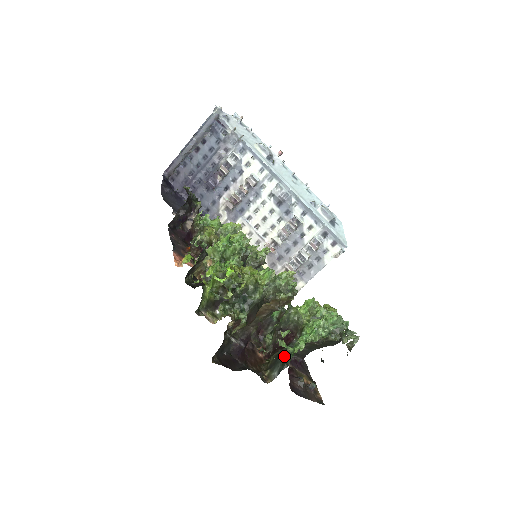
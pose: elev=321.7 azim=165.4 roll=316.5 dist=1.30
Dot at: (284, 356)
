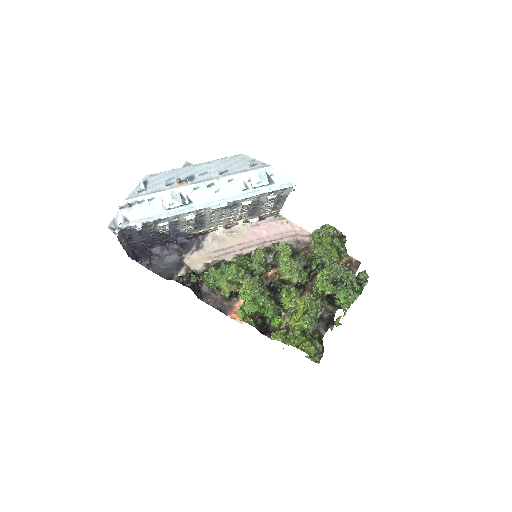
Dot at: (337, 306)
